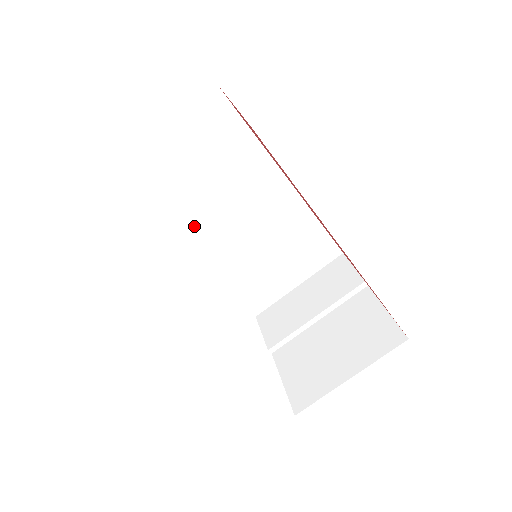
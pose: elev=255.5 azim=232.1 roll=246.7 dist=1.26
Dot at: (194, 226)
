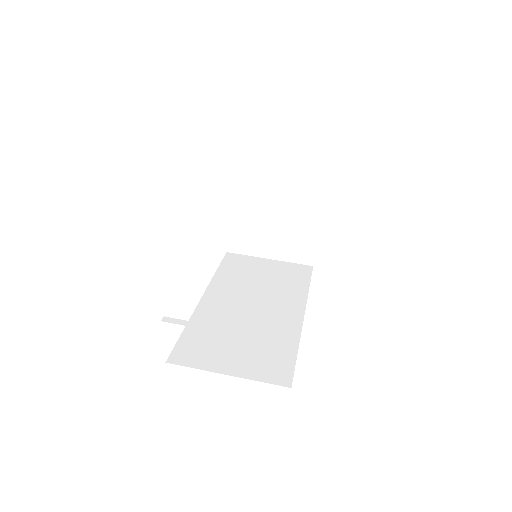
Dot at: (226, 290)
